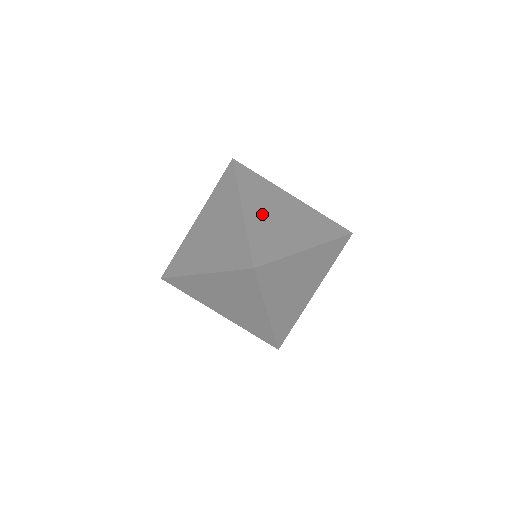
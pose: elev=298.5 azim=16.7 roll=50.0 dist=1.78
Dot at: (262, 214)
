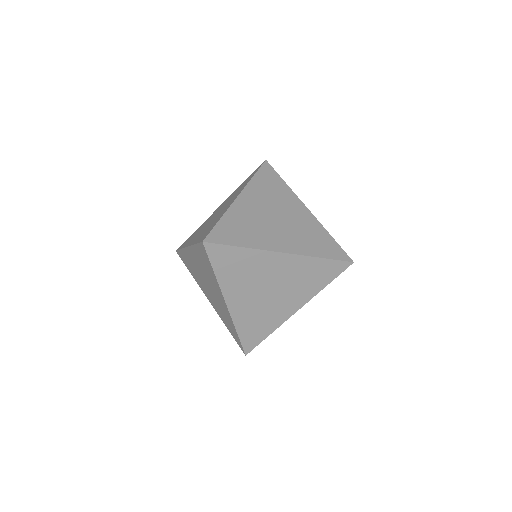
Dot at: (255, 208)
